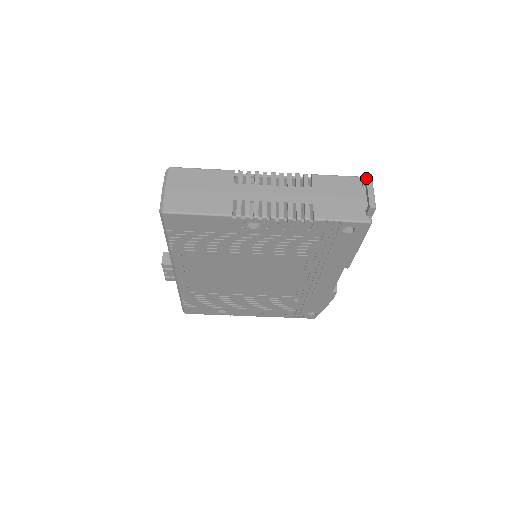
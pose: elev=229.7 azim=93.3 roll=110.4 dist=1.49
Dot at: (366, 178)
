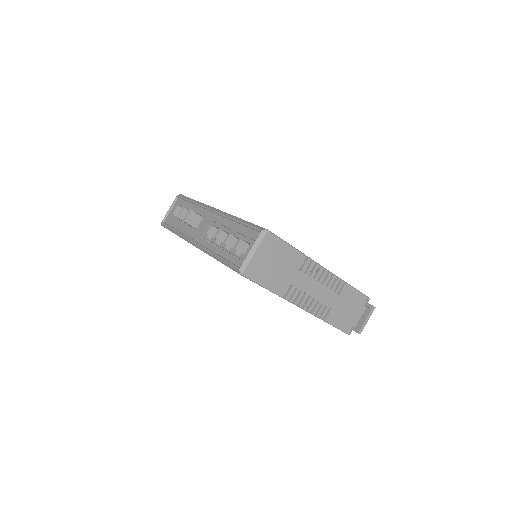
Dot at: (371, 310)
